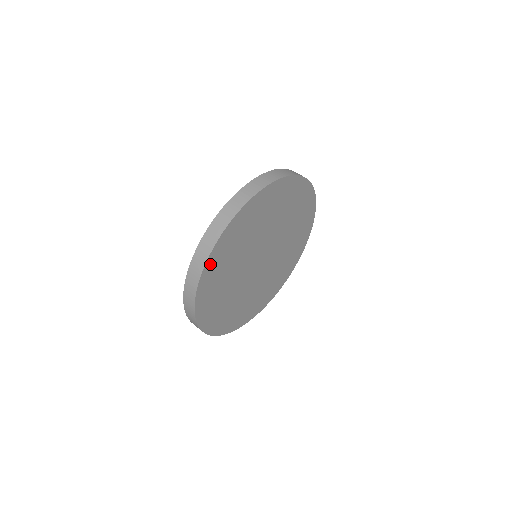
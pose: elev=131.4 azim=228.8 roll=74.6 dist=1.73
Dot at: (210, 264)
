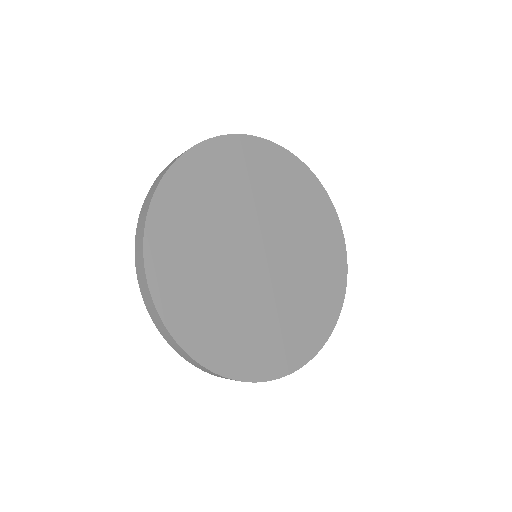
Dot at: (154, 251)
